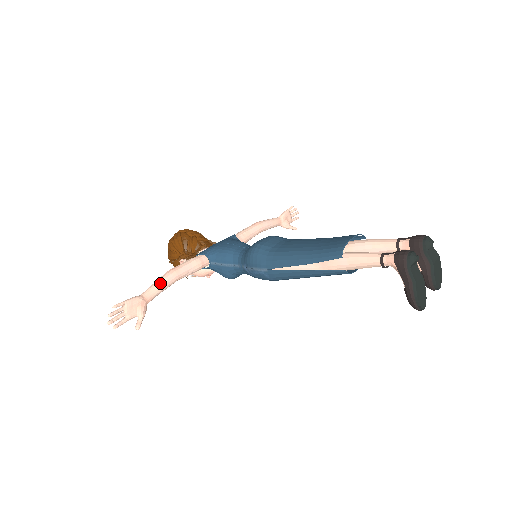
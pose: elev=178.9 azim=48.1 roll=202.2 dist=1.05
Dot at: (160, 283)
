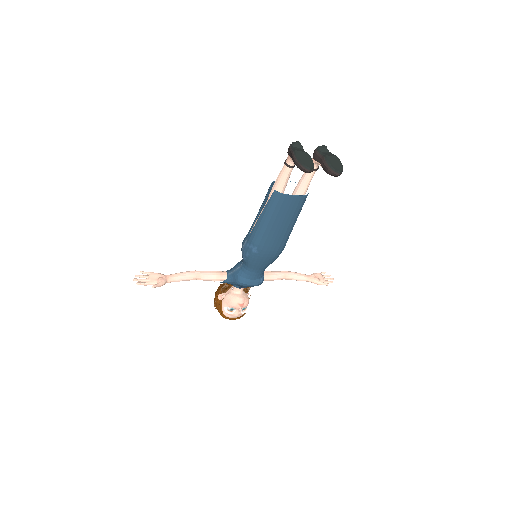
Dot at: (181, 272)
